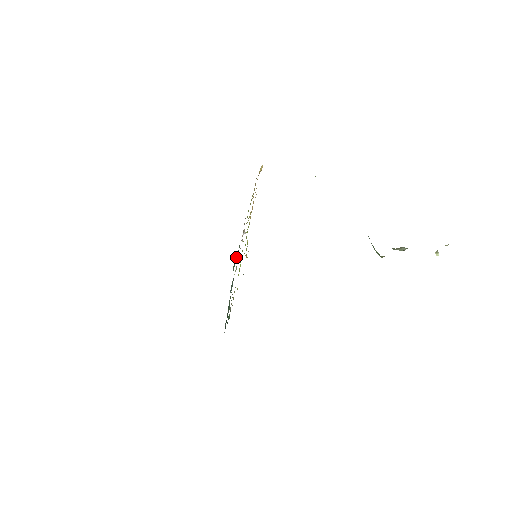
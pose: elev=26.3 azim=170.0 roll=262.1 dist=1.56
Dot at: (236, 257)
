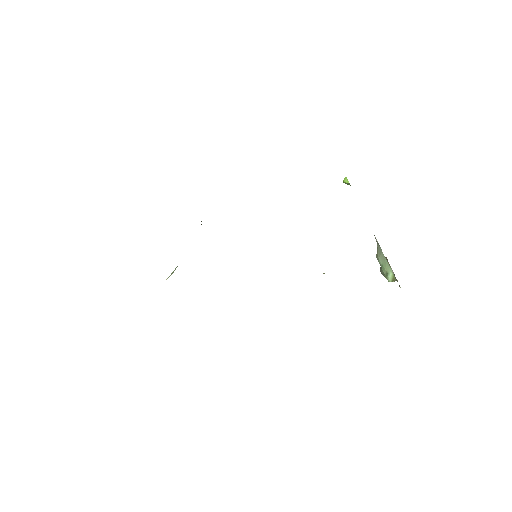
Dot at: occluded
